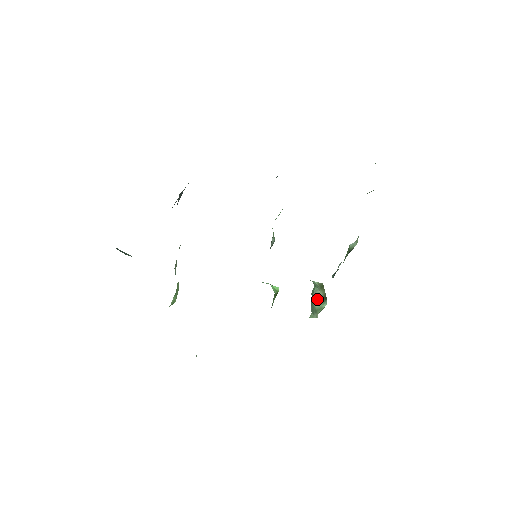
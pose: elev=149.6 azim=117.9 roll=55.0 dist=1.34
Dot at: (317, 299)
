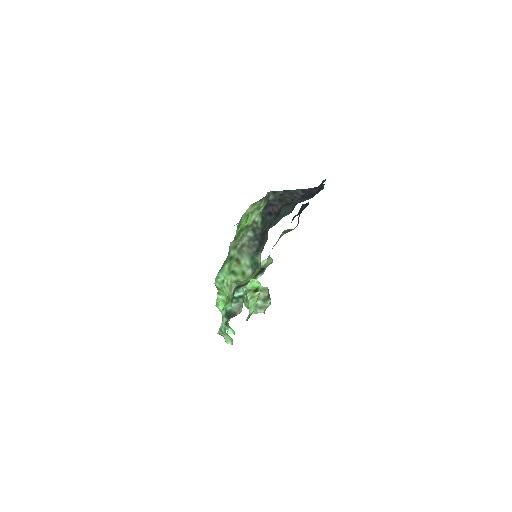
Dot at: (258, 299)
